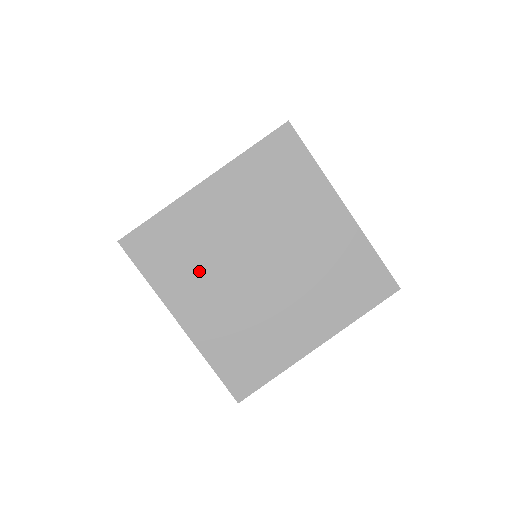
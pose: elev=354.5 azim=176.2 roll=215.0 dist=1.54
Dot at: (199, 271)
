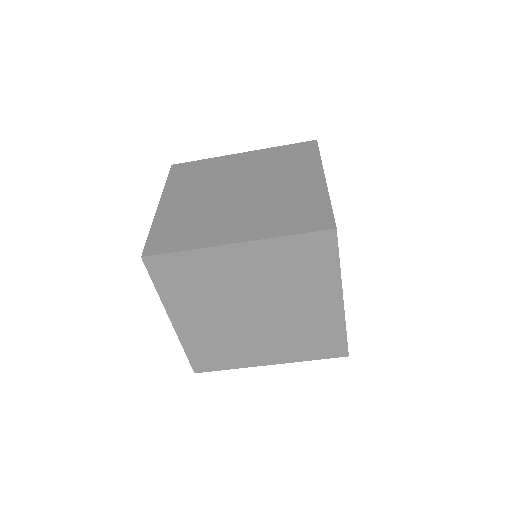
Dot at: (202, 298)
